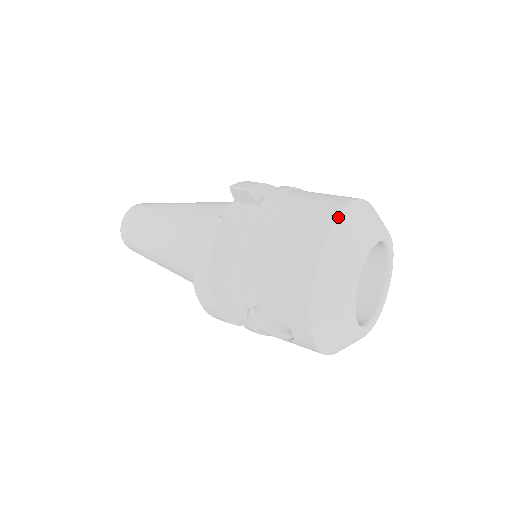
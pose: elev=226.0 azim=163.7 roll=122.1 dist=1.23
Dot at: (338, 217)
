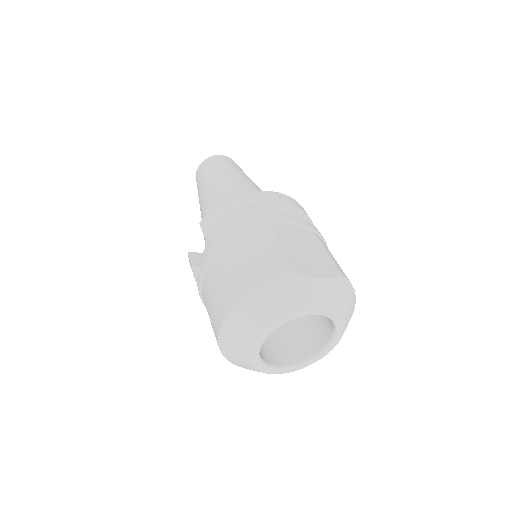
Dot at: (224, 321)
